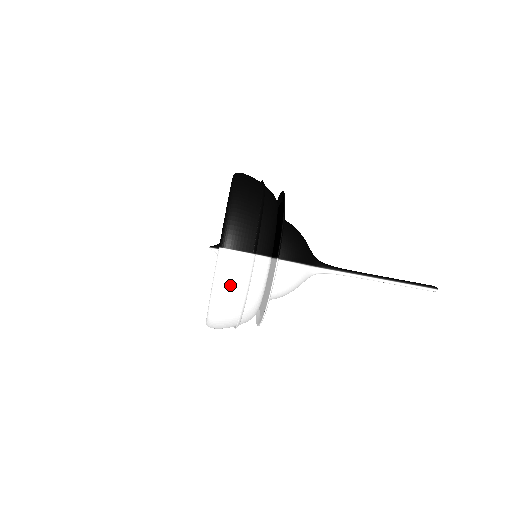
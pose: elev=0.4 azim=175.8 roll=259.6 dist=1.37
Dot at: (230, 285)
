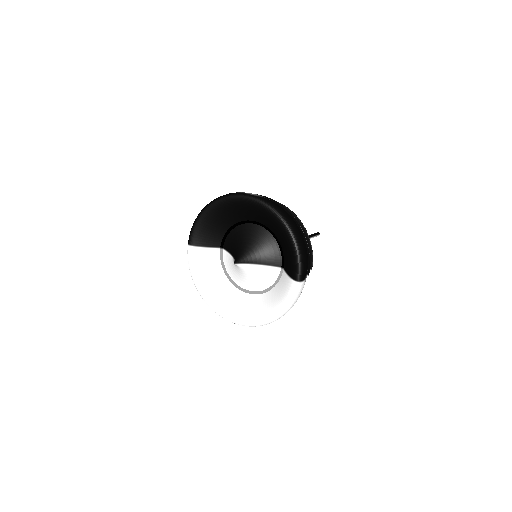
Dot at: occluded
